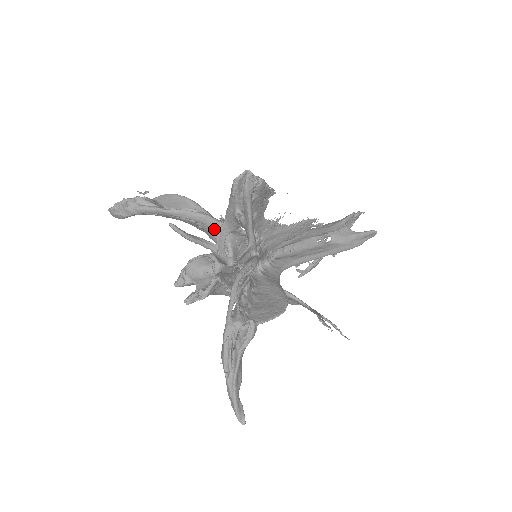
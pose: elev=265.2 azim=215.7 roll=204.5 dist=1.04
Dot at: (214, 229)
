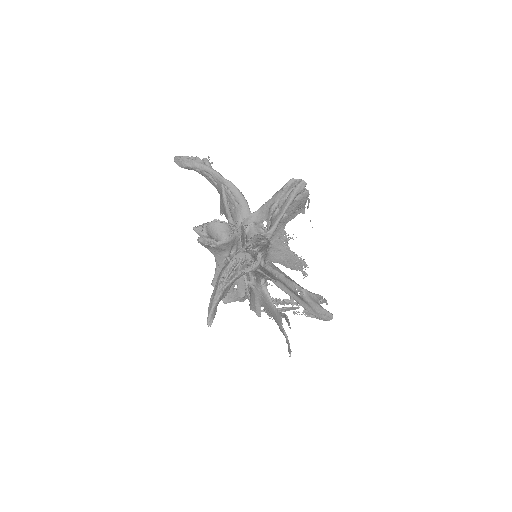
Dot at: (244, 214)
